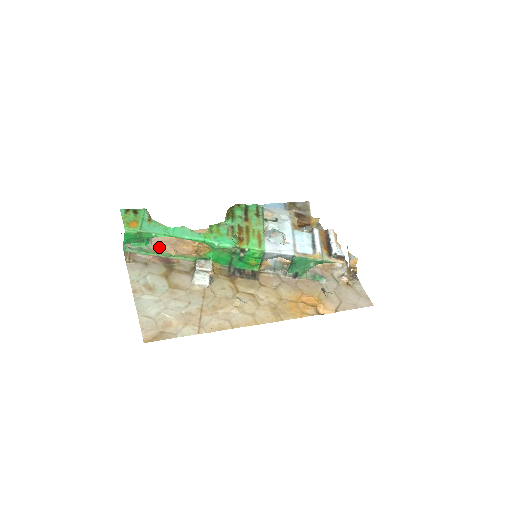
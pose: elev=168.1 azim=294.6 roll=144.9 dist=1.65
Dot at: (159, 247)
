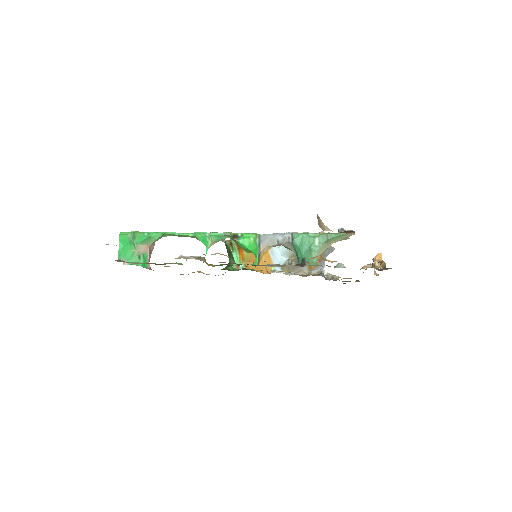
Dot at: occluded
